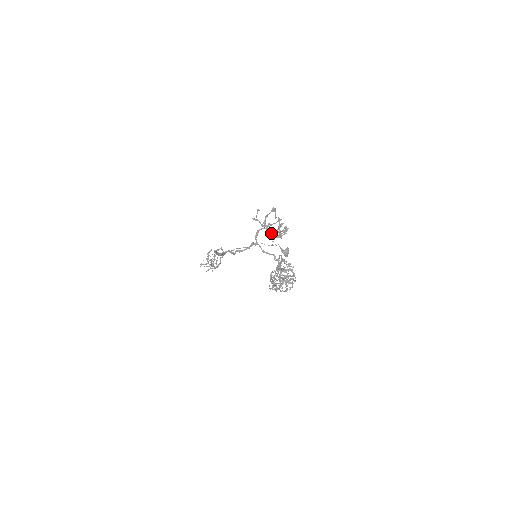
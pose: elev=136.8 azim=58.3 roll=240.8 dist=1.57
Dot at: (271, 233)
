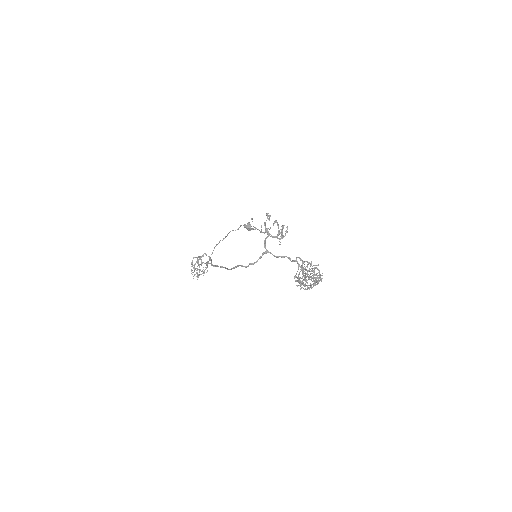
Dot at: occluded
